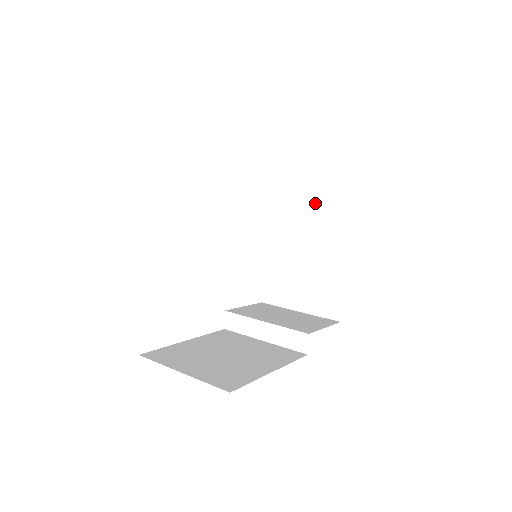
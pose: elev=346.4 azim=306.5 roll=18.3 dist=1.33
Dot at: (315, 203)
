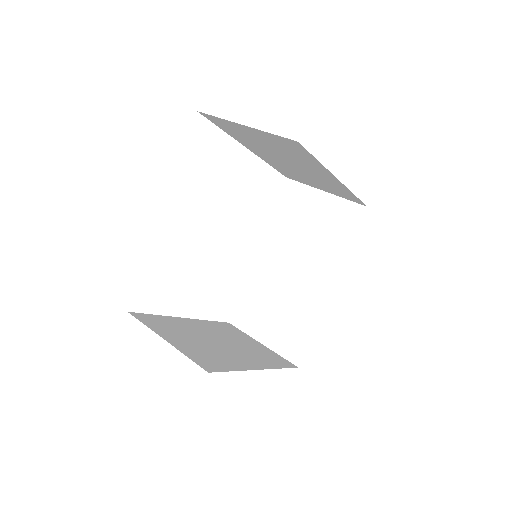
Dot at: (276, 149)
